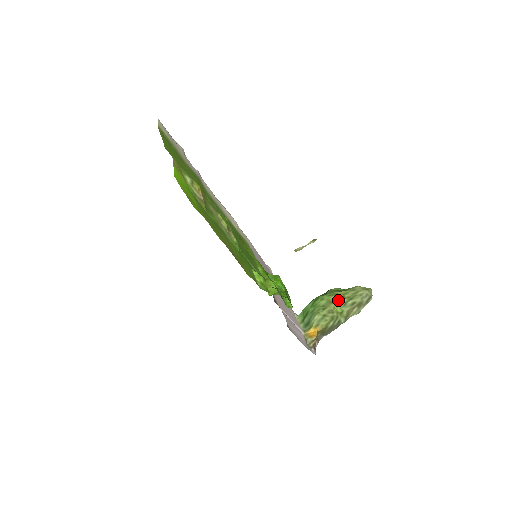
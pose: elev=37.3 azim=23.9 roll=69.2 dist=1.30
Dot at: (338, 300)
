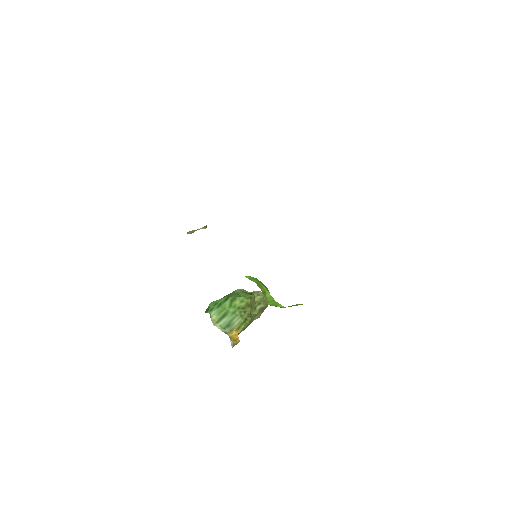
Dot at: (252, 304)
